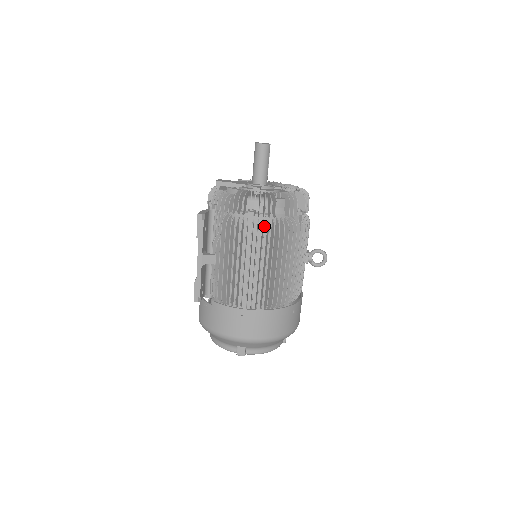
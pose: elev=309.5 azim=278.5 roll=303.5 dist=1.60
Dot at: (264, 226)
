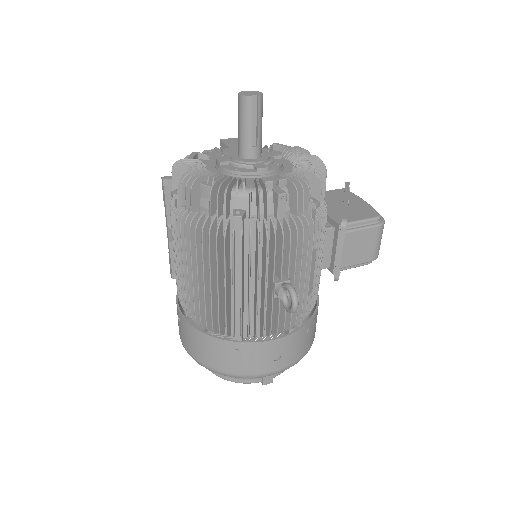
Dot at: (189, 218)
